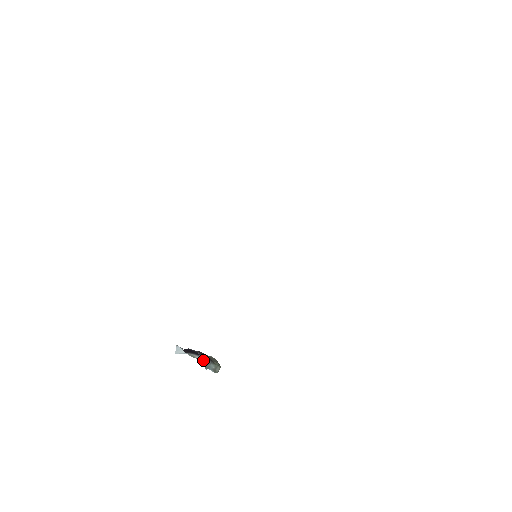
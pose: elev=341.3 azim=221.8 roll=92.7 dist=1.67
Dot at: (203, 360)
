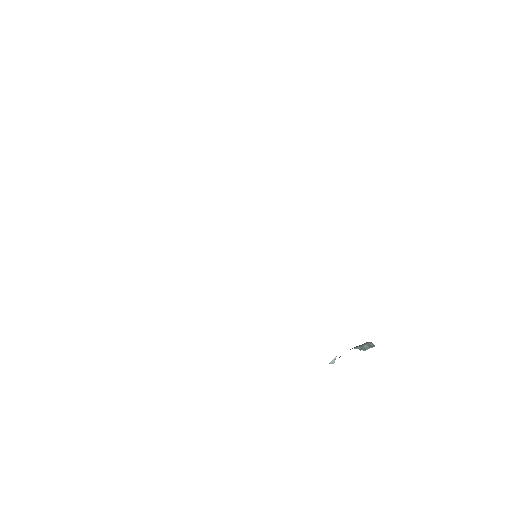
Dot at: occluded
